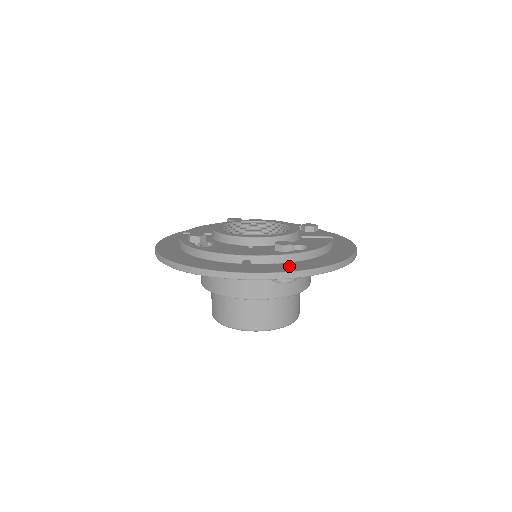
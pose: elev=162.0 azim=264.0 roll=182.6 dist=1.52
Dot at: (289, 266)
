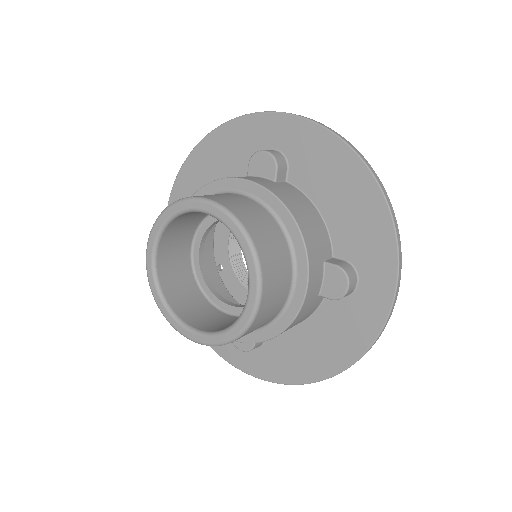
Dot at: occluded
